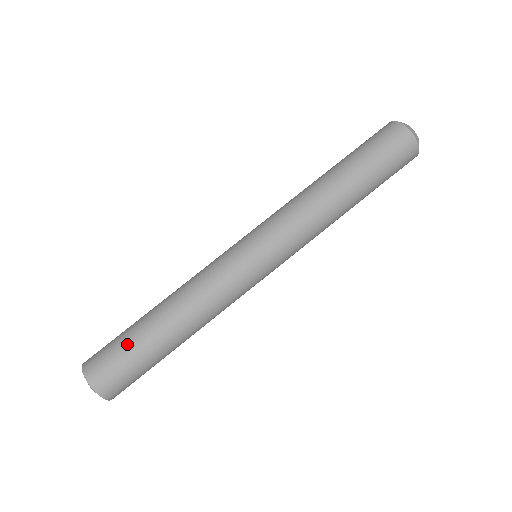
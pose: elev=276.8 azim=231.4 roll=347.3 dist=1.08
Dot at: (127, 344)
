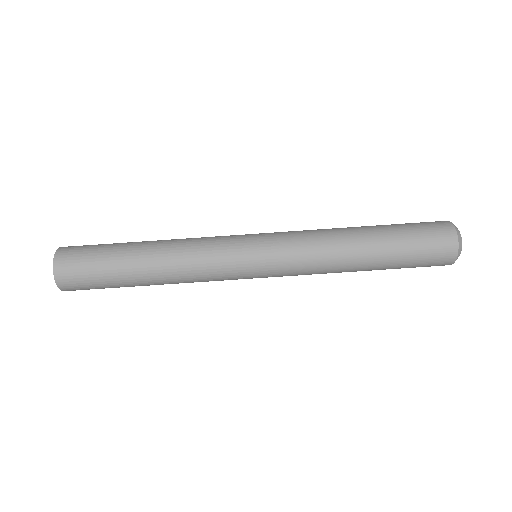
Dot at: (104, 252)
